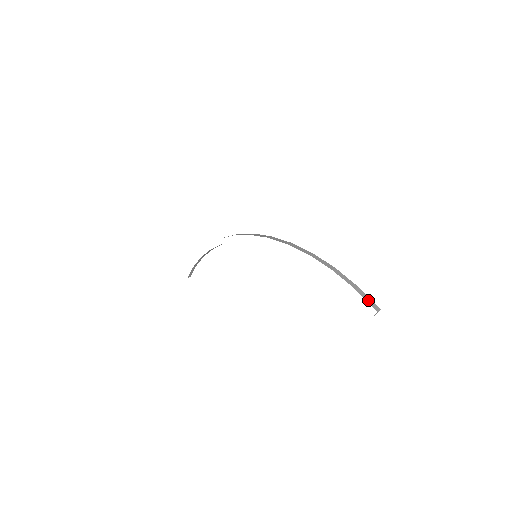
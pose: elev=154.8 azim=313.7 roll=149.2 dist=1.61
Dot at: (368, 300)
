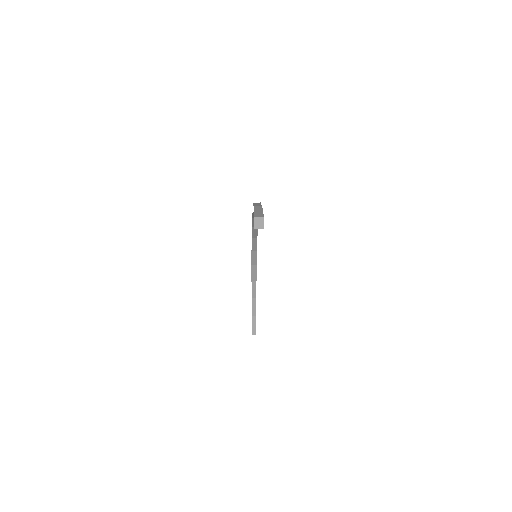
Dot at: (257, 212)
